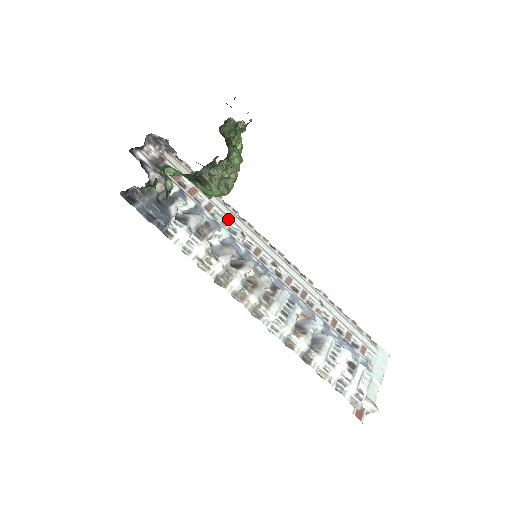
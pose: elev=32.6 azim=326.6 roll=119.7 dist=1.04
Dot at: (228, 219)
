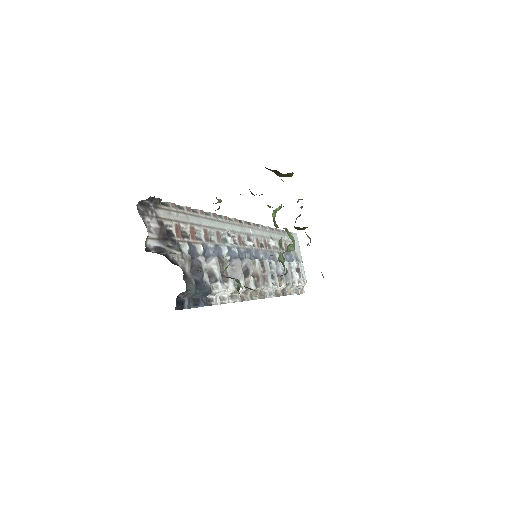
Dot at: (218, 231)
